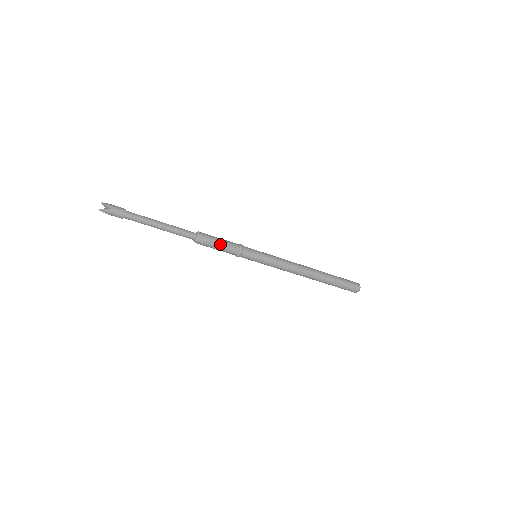
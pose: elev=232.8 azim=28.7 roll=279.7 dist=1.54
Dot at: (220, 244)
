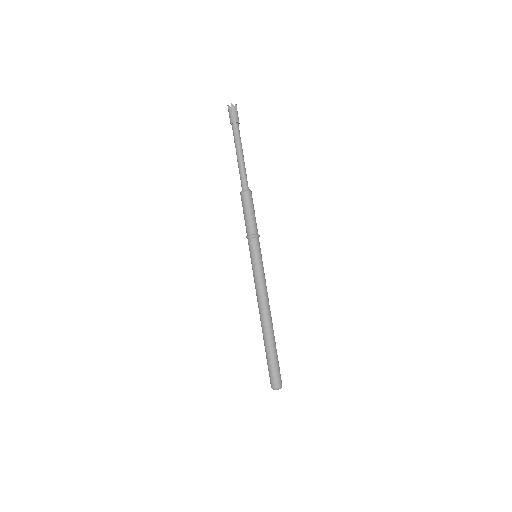
Dot at: (253, 213)
